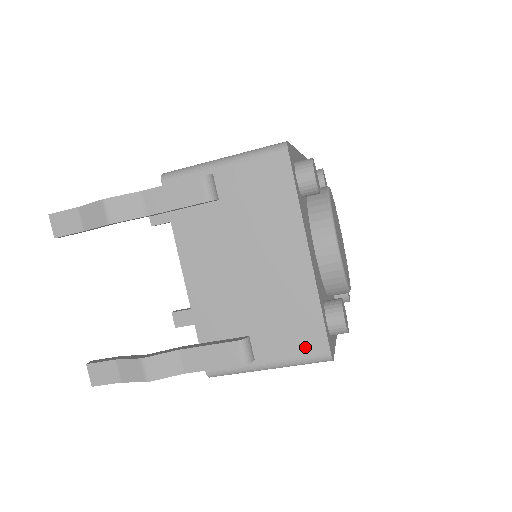
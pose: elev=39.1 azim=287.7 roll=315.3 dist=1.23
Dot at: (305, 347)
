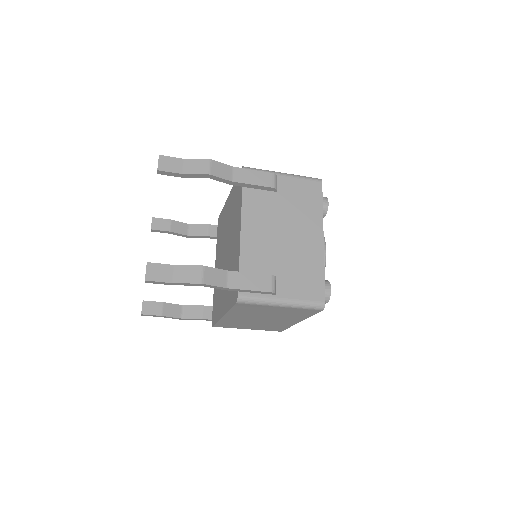
Dot at: (310, 294)
